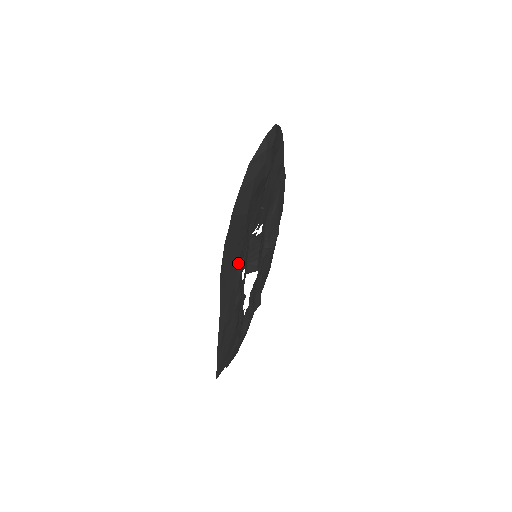
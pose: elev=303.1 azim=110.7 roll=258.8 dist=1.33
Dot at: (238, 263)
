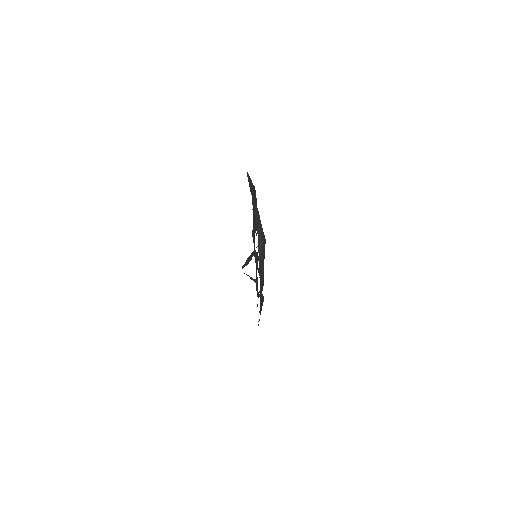
Dot at: (261, 298)
